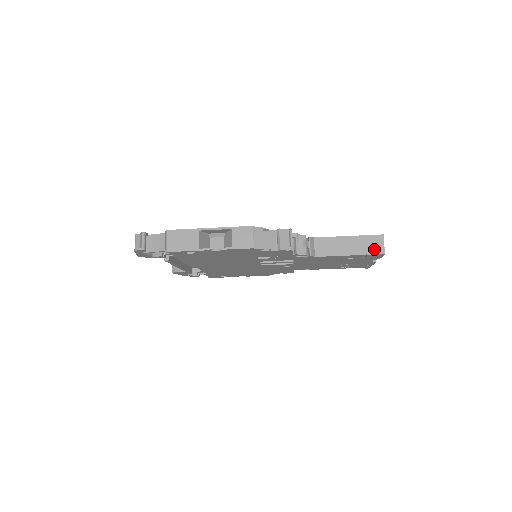
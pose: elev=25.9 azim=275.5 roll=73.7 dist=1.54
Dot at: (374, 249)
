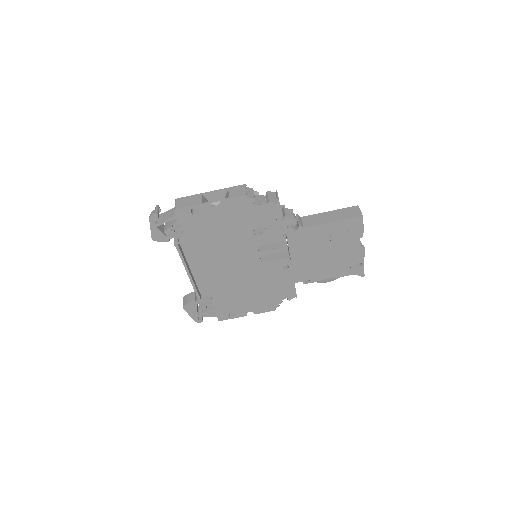
Dot at: (353, 214)
